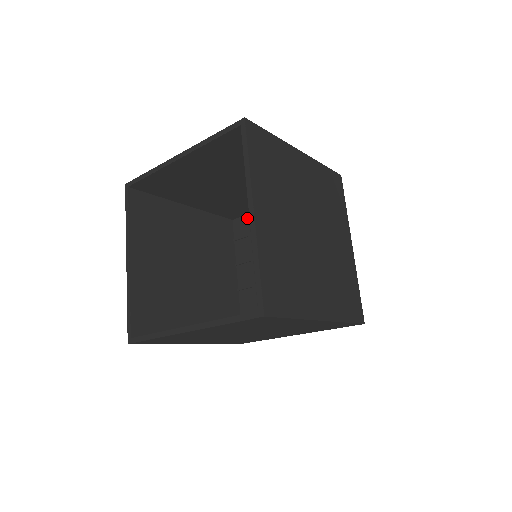
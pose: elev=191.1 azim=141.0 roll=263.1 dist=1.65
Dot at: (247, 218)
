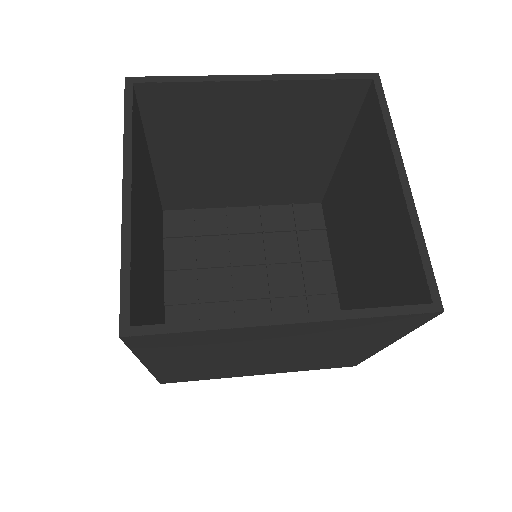
Dot at: (189, 214)
